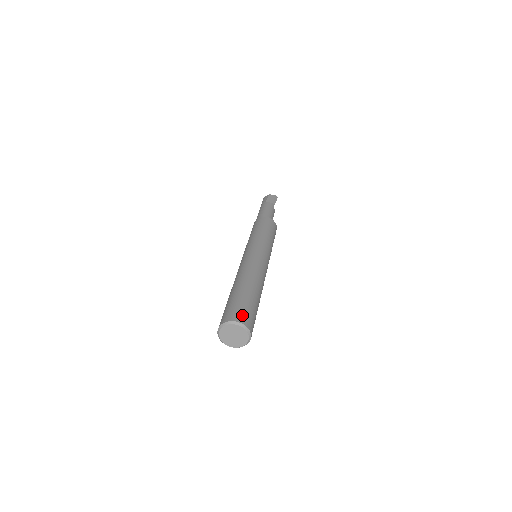
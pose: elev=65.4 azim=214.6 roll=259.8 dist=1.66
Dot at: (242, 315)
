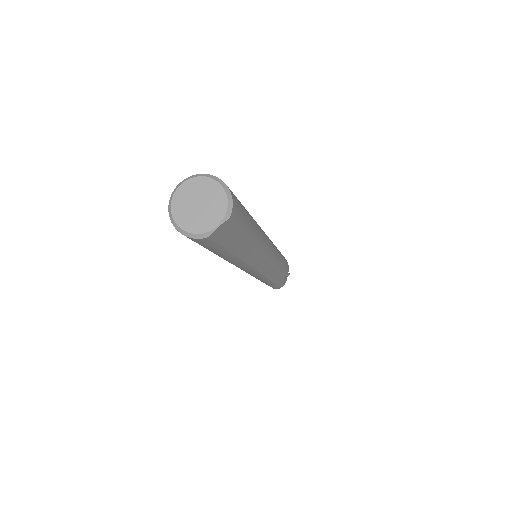
Dot at: occluded
